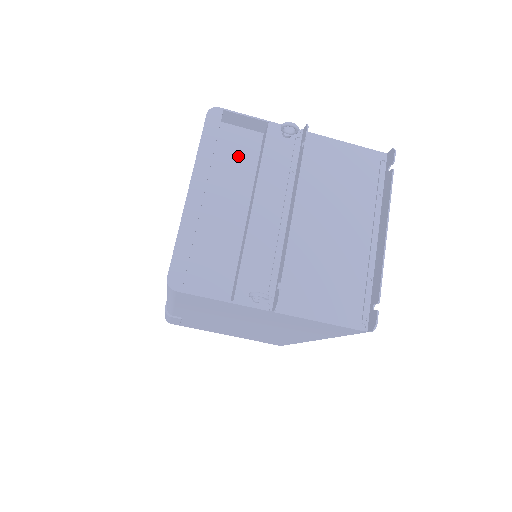
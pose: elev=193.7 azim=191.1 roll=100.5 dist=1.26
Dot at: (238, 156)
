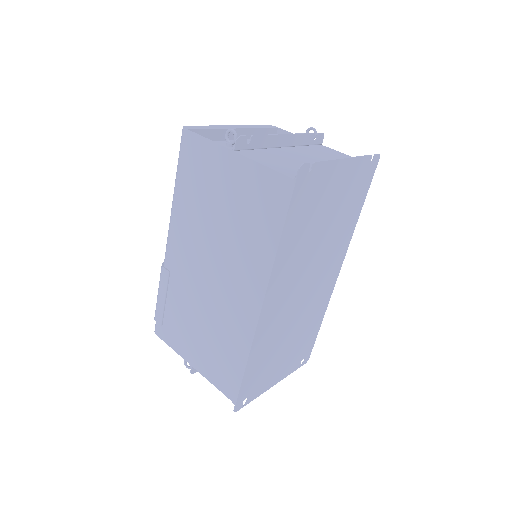
Dot at: occluded
